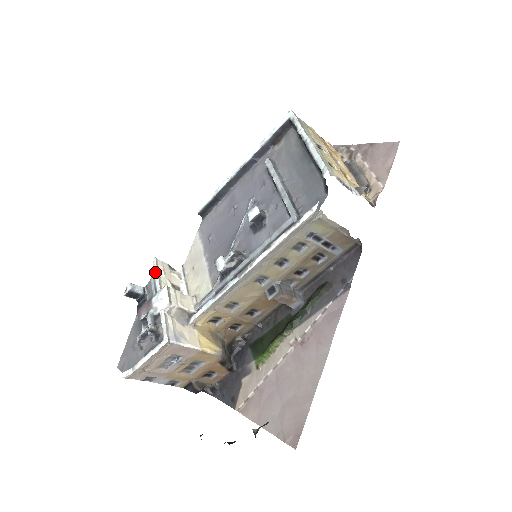
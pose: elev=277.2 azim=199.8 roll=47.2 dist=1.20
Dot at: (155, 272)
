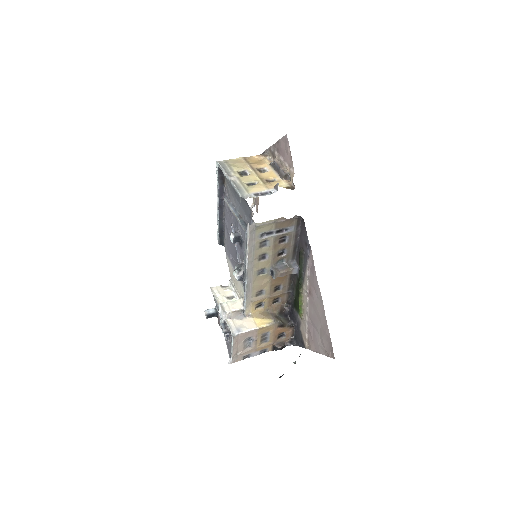
Dot at: (214, 296)
